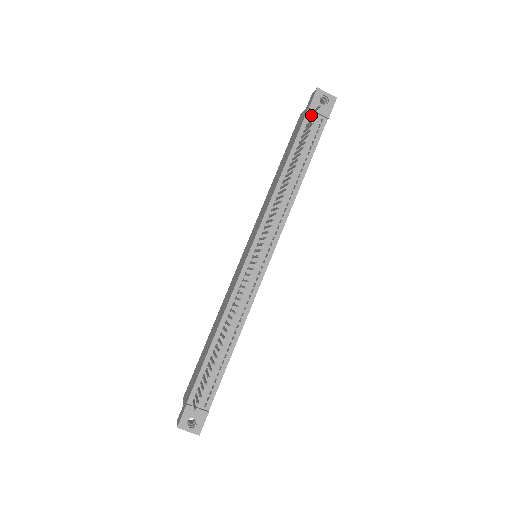
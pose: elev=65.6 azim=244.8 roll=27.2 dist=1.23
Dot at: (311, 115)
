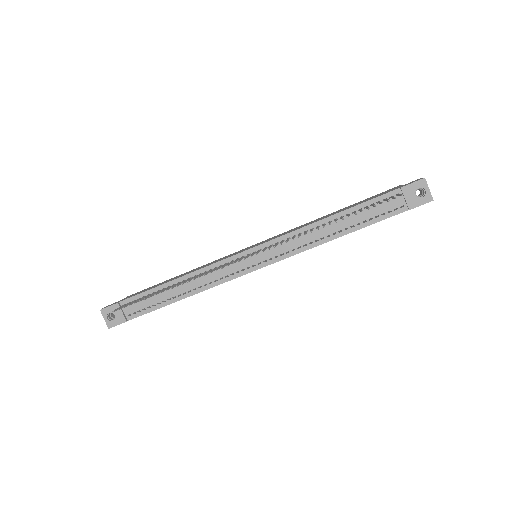
Dot at: (397, 194)
